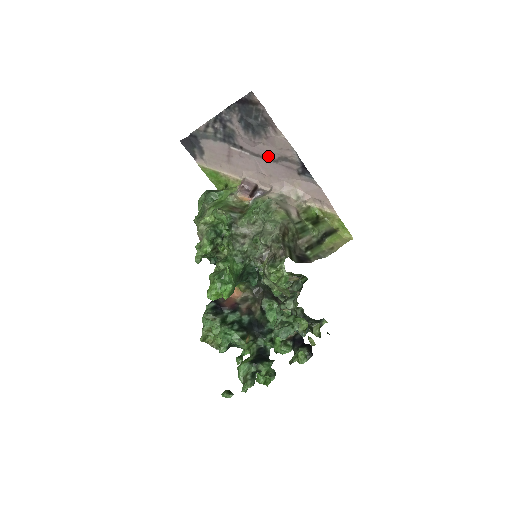
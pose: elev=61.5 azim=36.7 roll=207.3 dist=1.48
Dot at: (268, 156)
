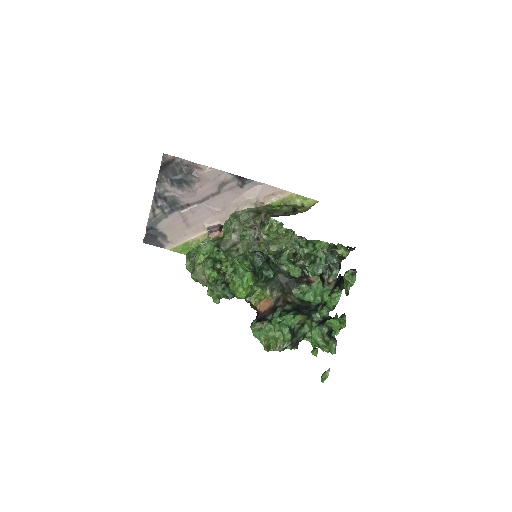
Dot at: (210, 193)
